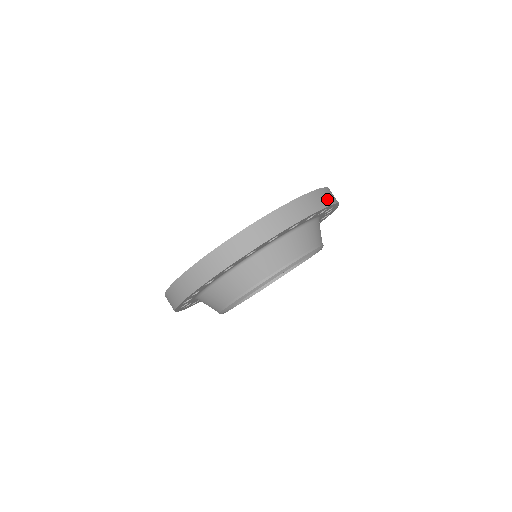
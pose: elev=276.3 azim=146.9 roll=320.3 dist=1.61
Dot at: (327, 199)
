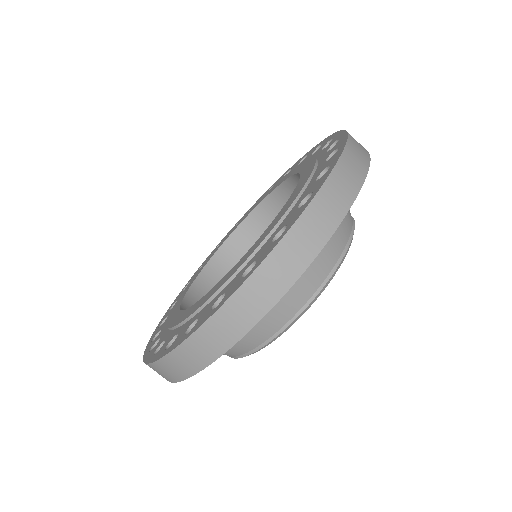
Dot at: occluded
